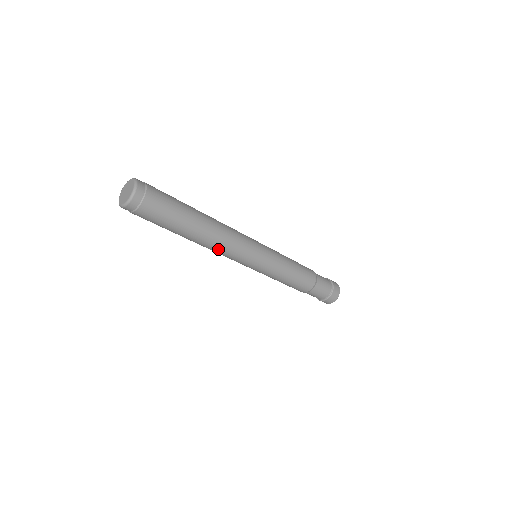
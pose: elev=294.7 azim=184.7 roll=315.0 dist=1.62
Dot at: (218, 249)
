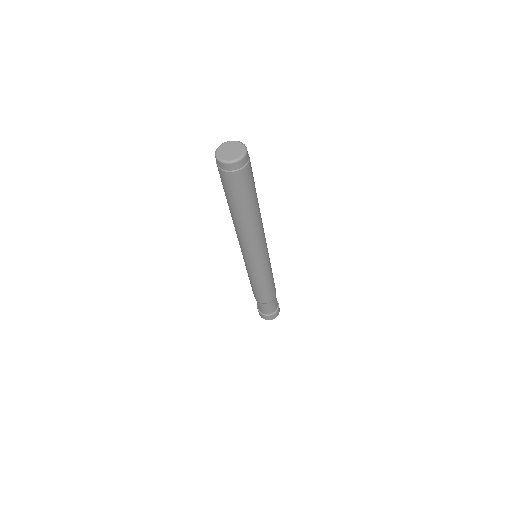
Dot at: (241, 236)
